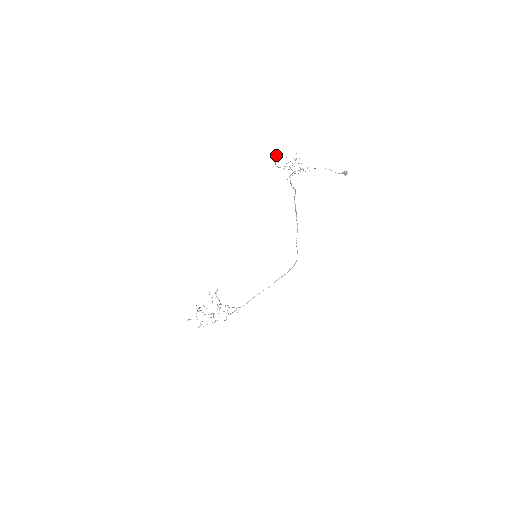
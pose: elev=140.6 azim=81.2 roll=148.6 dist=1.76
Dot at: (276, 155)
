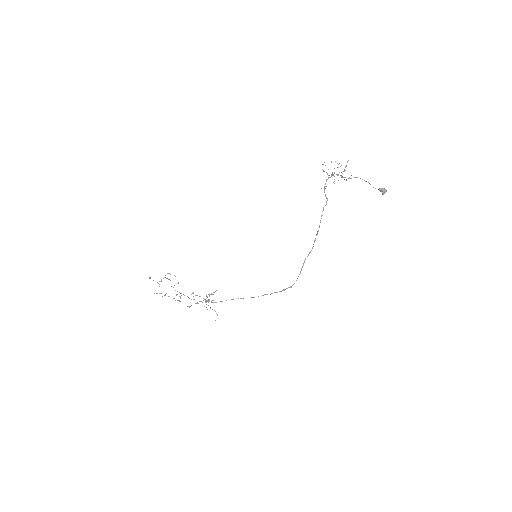
Dot at: occluded
